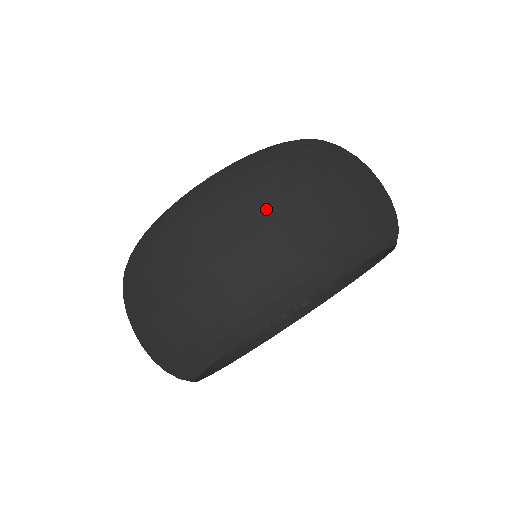
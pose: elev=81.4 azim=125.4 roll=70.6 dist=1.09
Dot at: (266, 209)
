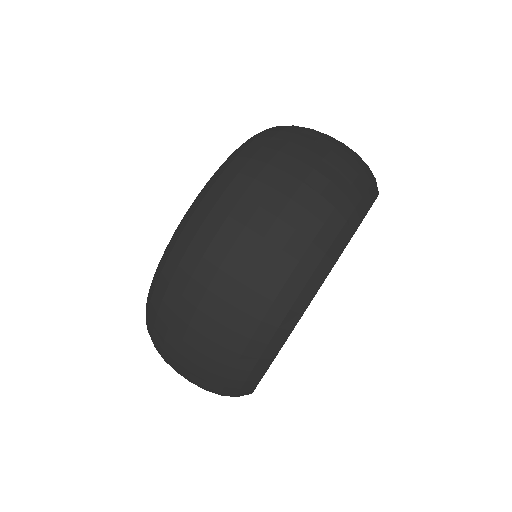
Dot at: (324, 138)
